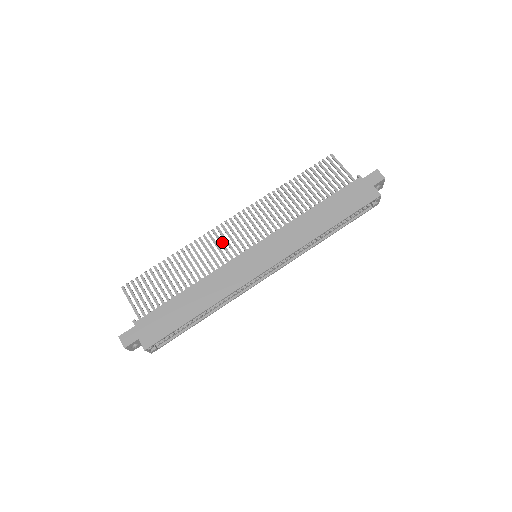
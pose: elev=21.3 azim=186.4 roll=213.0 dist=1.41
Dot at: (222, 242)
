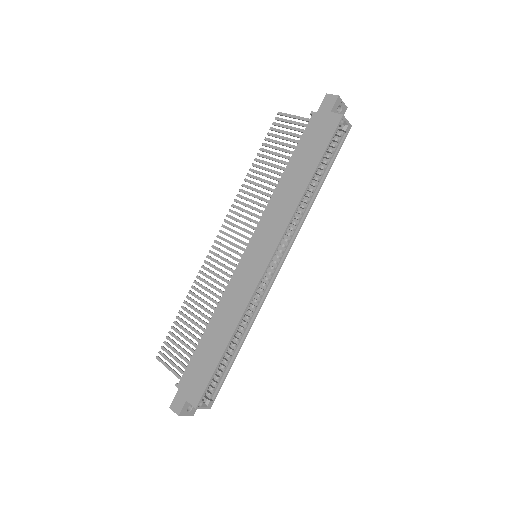
Dot at: (219, 262)
